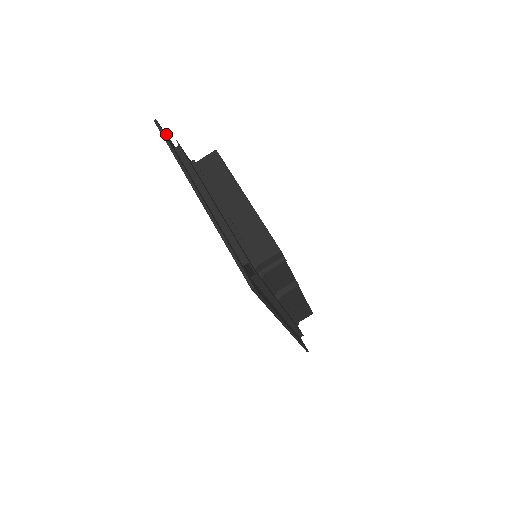
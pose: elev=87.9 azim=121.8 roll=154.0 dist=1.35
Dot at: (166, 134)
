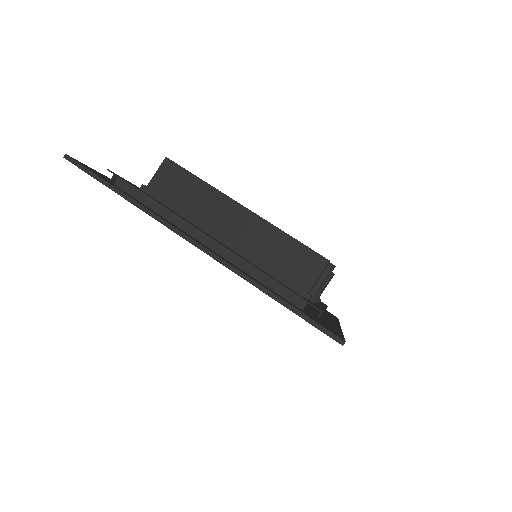
Dot at: (87, 166)
